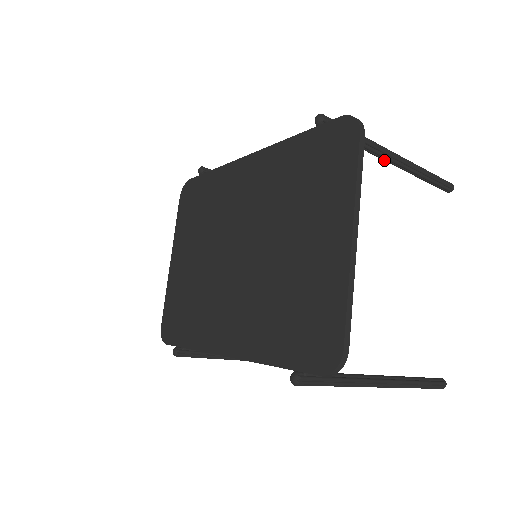
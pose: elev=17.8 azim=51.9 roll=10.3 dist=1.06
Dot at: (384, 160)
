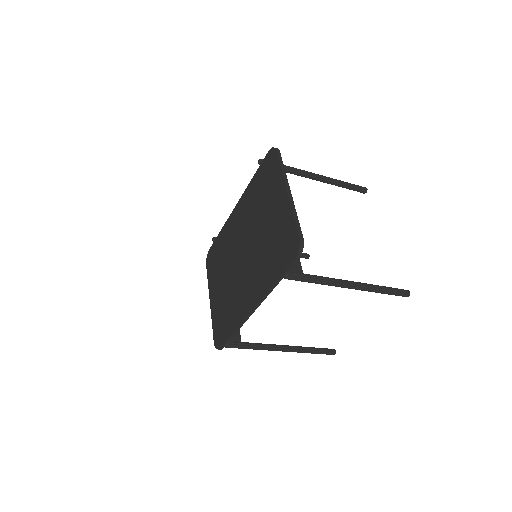
Dot at: (310, 178)
